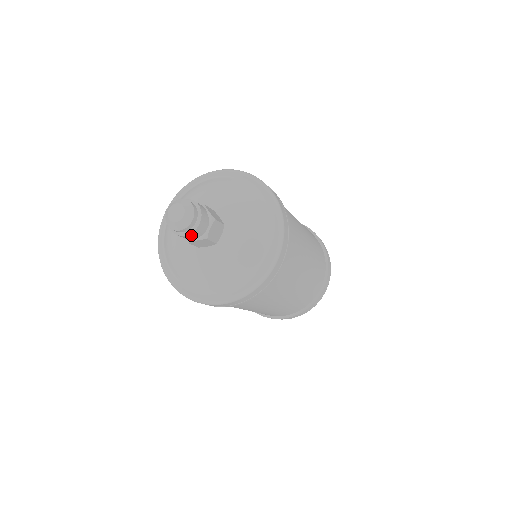
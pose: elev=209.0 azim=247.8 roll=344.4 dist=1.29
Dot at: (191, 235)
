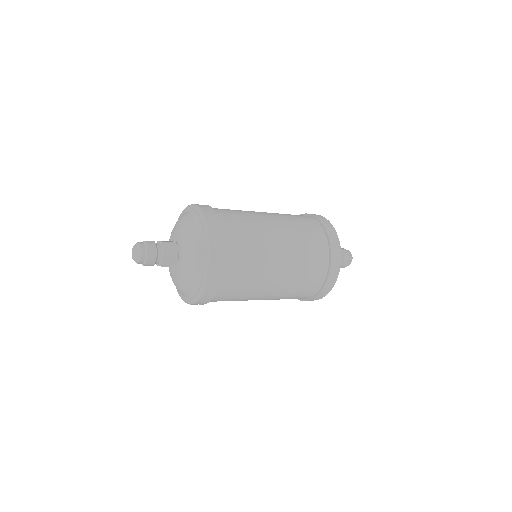
Dot at: (150, 258)
